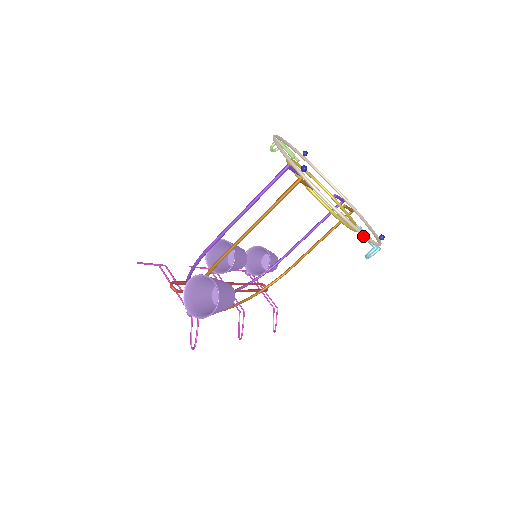
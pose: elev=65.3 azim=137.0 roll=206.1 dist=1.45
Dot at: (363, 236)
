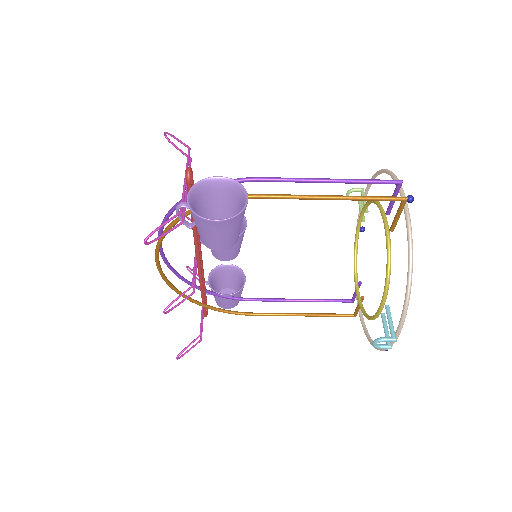
Dot at: (405, 309)
